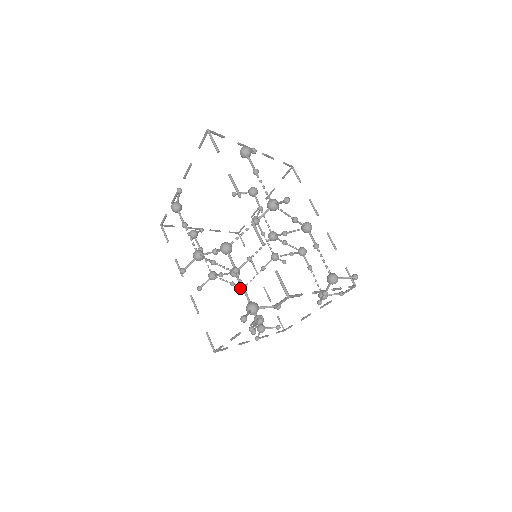
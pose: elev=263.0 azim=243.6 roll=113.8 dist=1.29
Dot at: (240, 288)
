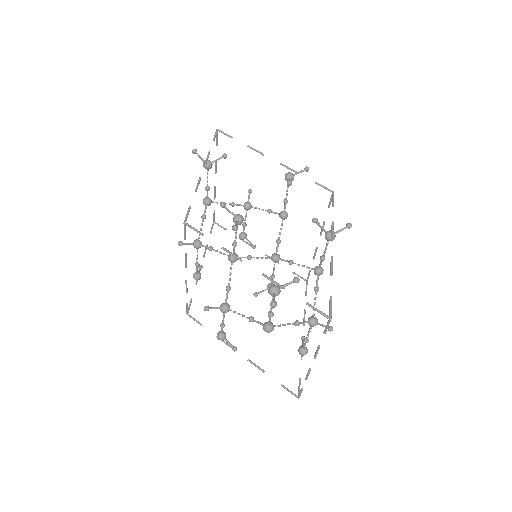
Dot at: (263, 325)
